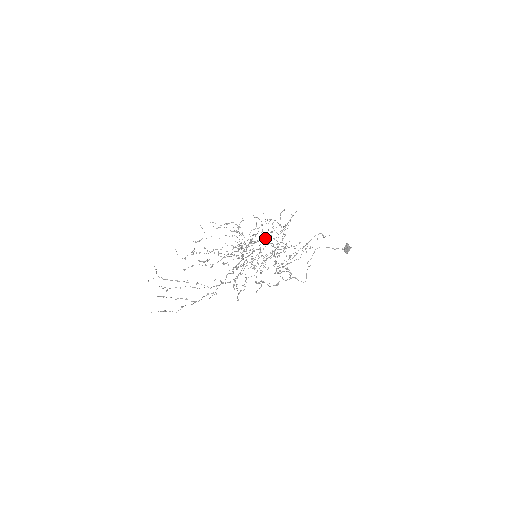
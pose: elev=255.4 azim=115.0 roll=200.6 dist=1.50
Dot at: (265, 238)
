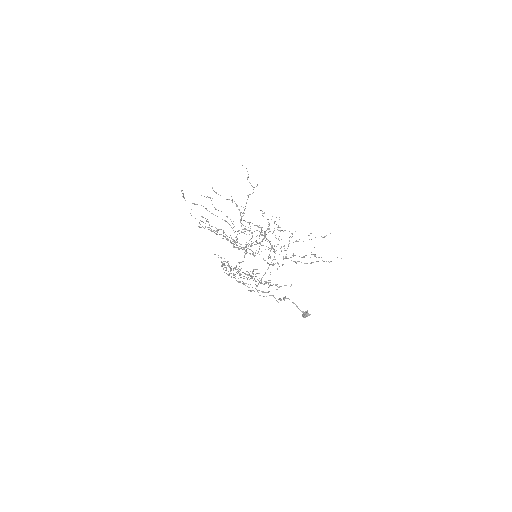
Dot at: (291, 233)
